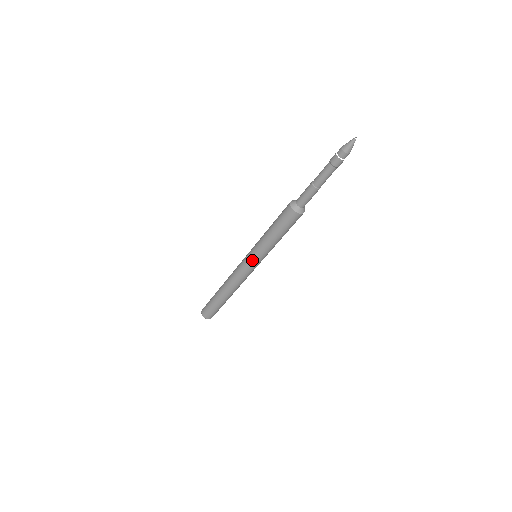
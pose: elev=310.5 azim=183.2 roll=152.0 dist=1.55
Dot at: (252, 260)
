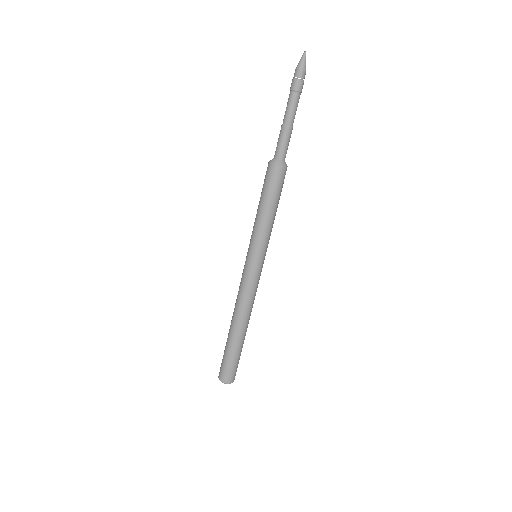
Dot at: (247, 256)
